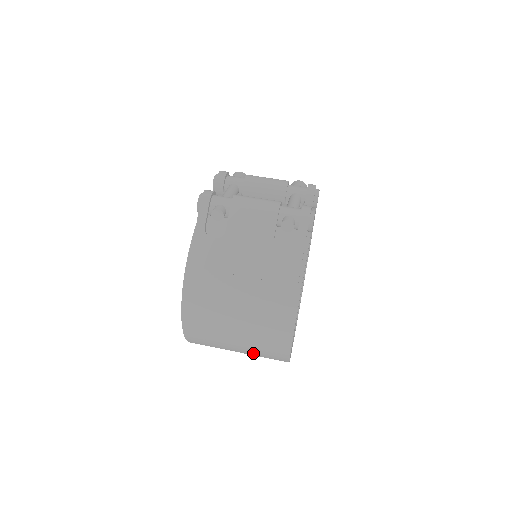
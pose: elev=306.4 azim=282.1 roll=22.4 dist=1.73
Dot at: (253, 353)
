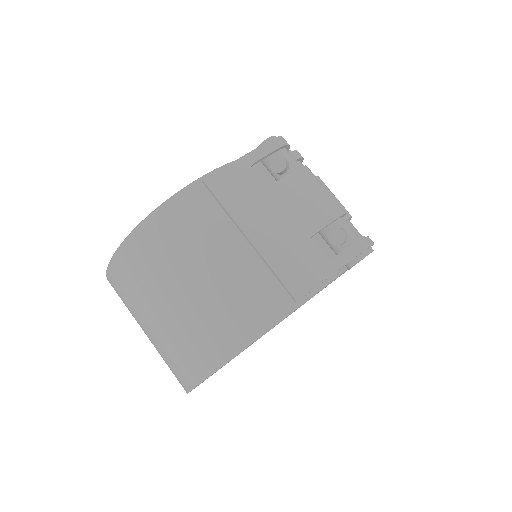
Dot at: (165, 342)
